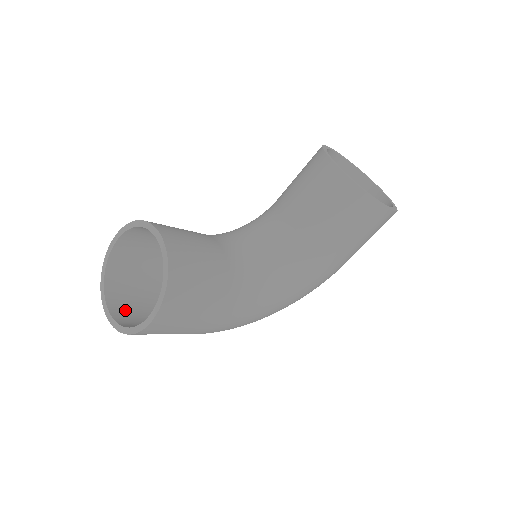
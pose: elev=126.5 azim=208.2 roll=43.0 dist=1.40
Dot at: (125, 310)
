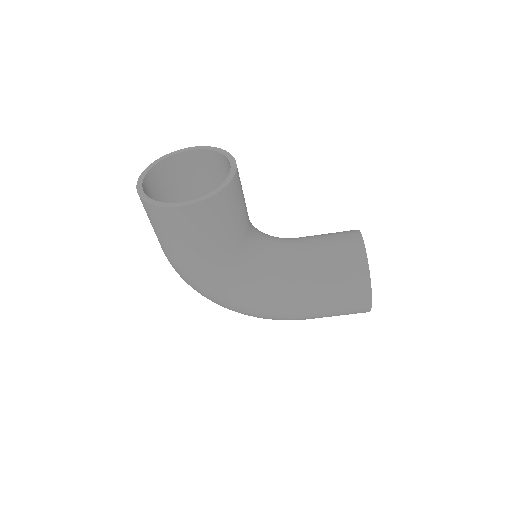
Dot at: (149, 196)
